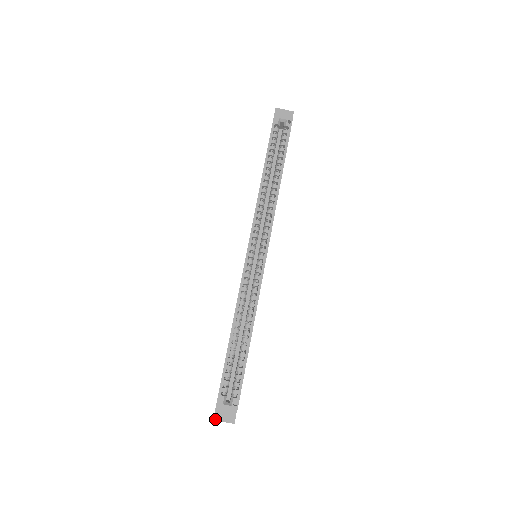
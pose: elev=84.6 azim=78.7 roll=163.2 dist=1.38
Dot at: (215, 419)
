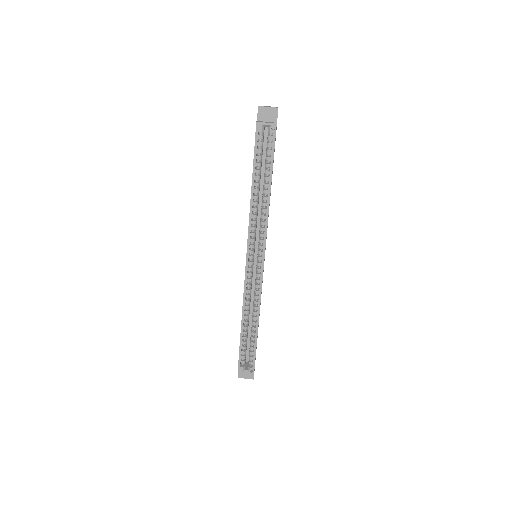
Dot at: (239, 377)
